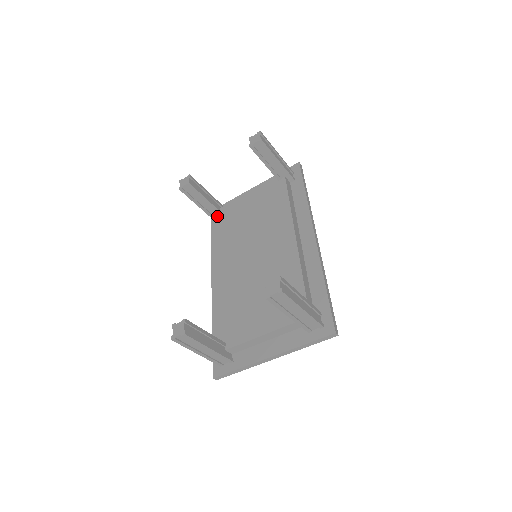
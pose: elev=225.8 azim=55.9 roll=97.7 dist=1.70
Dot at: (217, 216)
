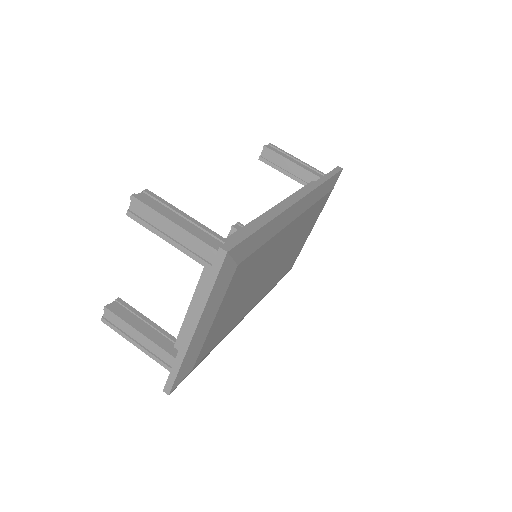
Dot at: occluded
